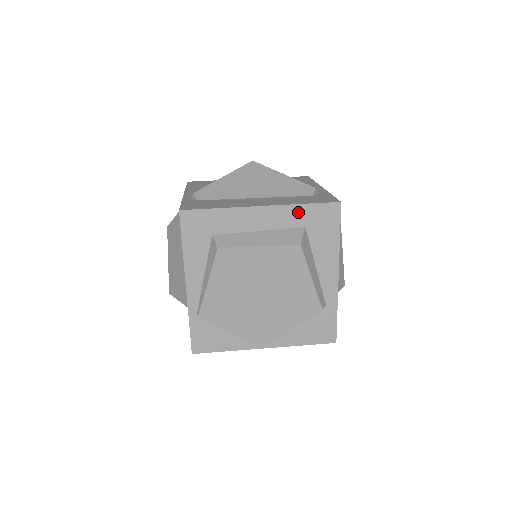
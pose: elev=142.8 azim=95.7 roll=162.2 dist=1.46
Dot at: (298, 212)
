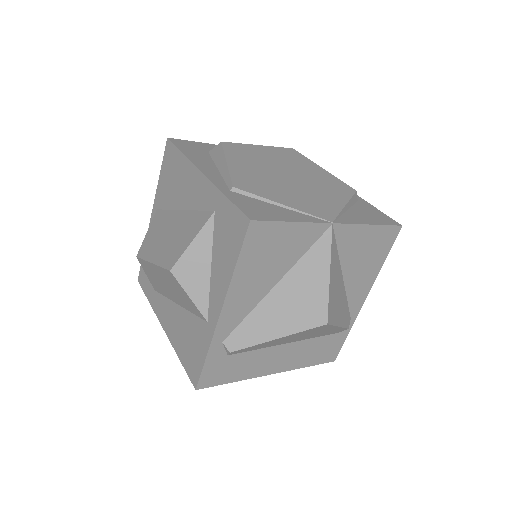
Dot at: occluded
